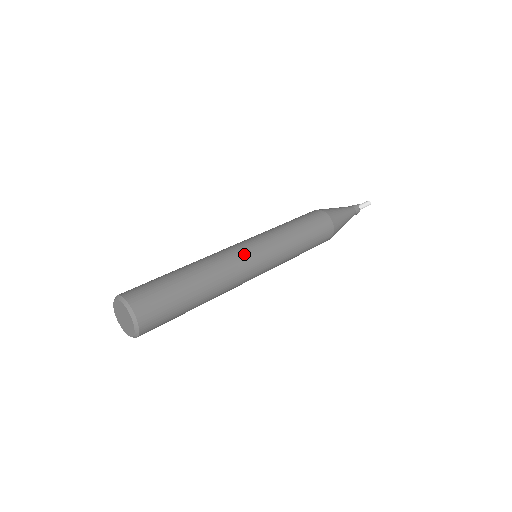
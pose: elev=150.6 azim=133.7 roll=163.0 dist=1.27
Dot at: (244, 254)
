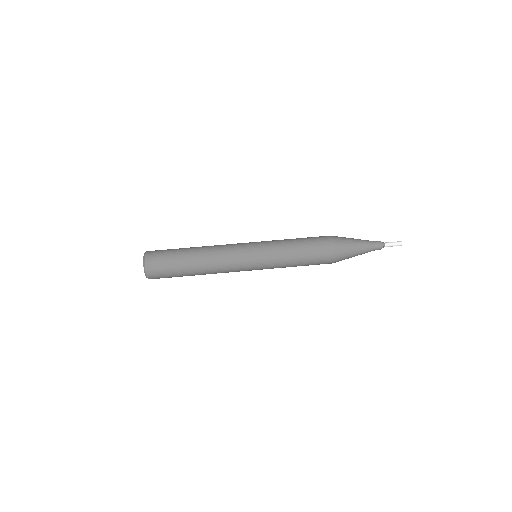
Dot at: (238, 265)
